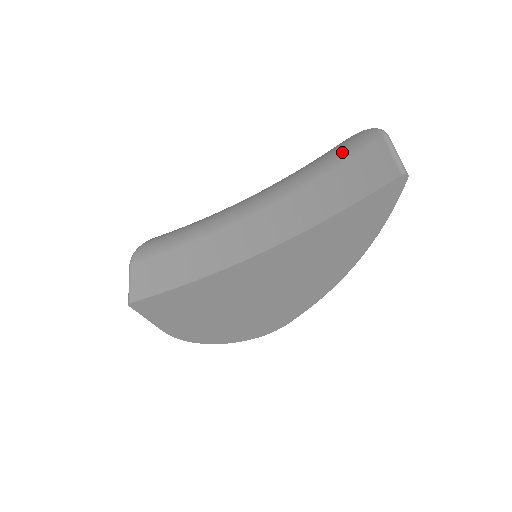
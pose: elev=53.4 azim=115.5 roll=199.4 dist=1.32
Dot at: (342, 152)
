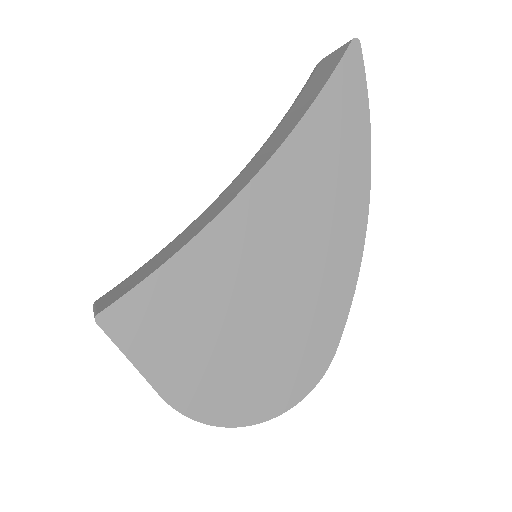
Dot at: (295, 99)
